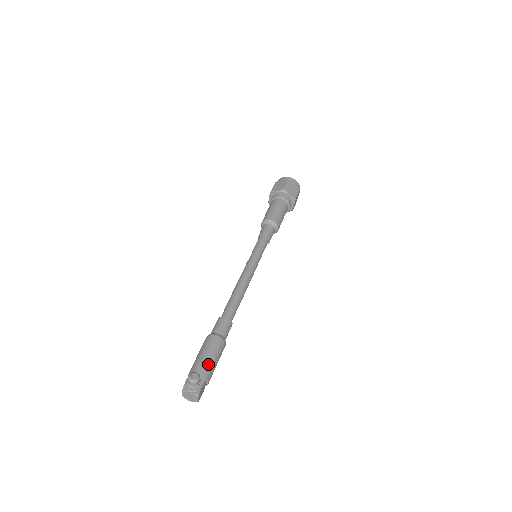
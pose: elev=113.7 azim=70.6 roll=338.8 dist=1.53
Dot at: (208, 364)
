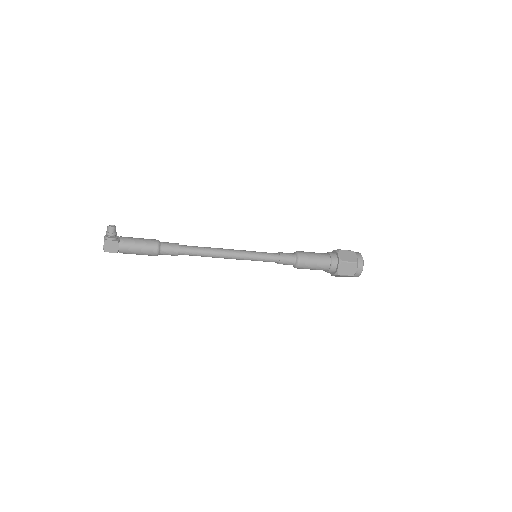
Dot at: (131, 240)
